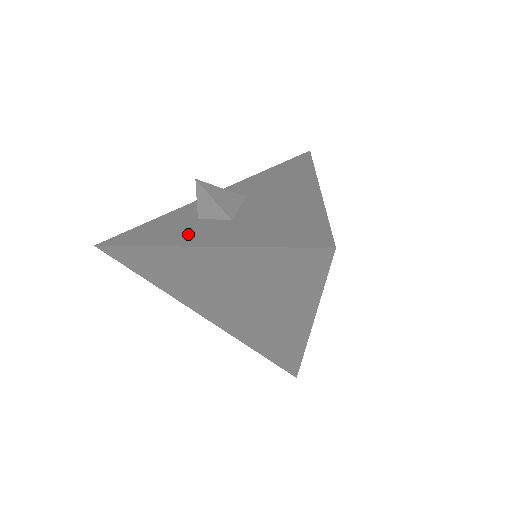
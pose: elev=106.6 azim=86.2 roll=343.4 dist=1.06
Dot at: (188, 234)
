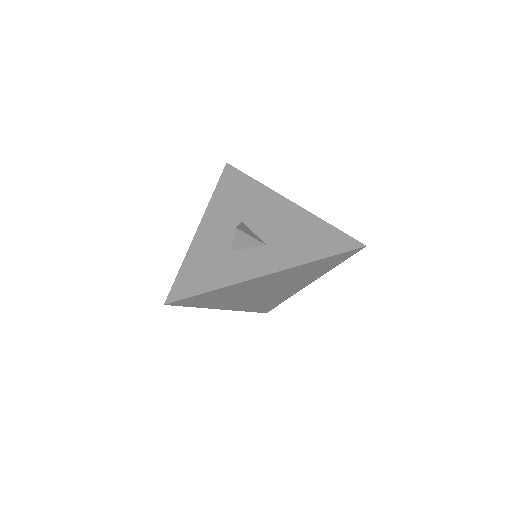
Dot at: (248, 266)
